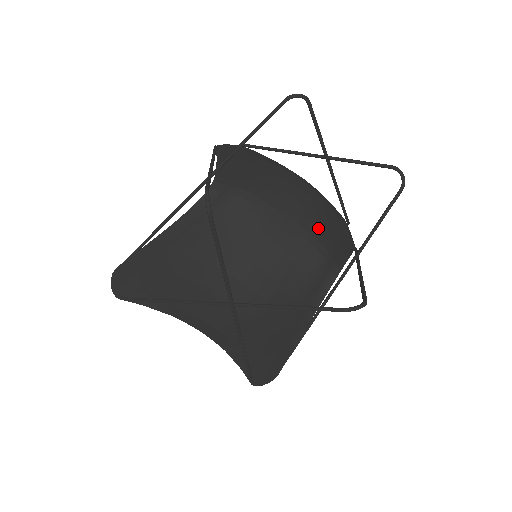
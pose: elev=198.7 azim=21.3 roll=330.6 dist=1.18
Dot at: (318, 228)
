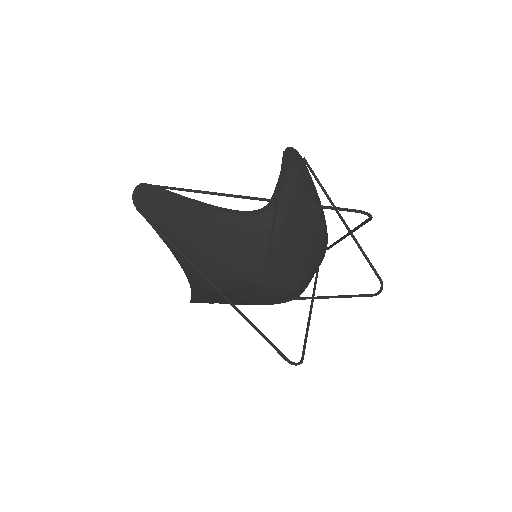
Dot at: (308, 269)
